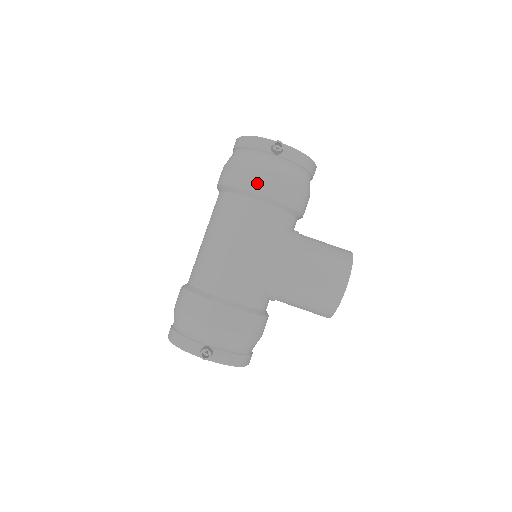
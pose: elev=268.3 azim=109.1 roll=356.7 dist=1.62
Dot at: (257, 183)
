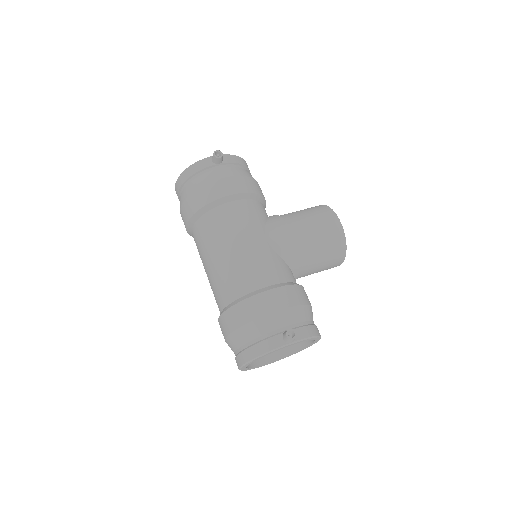
Dot at: (223, 189)
